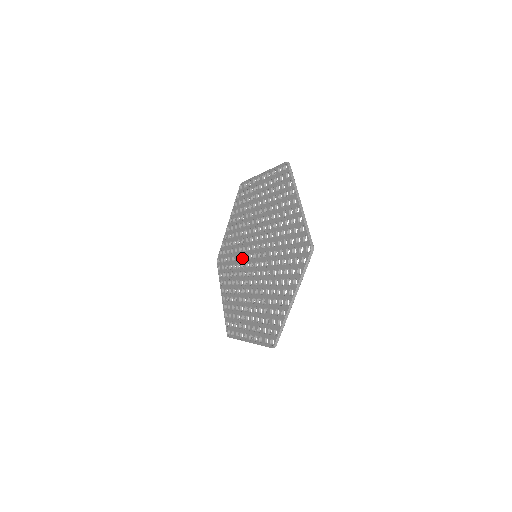
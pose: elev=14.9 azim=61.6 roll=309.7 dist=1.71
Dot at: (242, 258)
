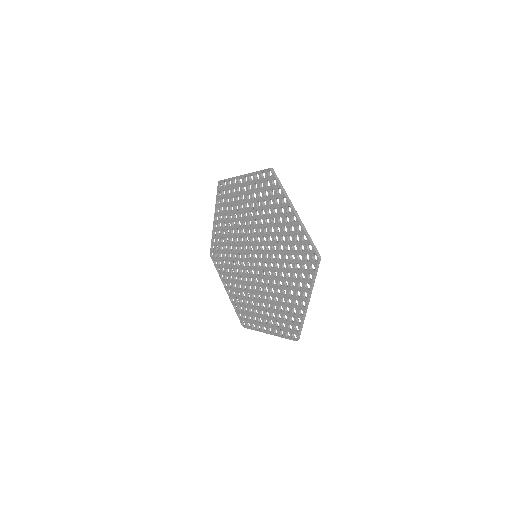
Dot at: occluded
